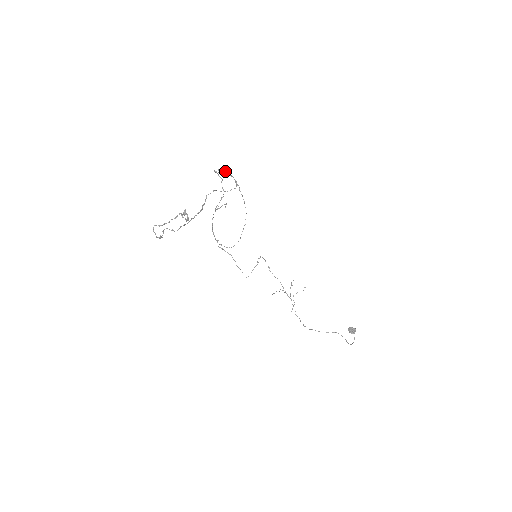
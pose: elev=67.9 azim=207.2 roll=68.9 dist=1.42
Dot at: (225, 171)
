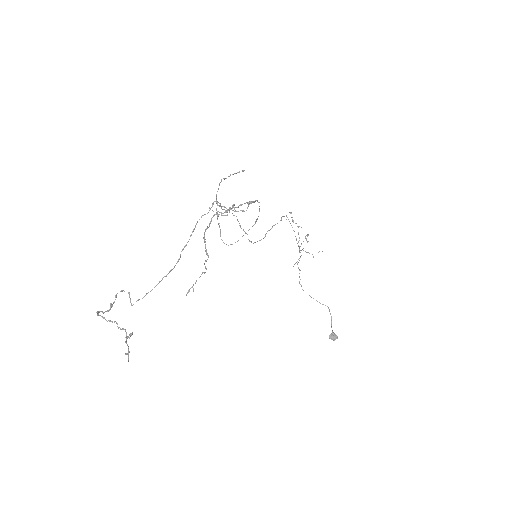
Dot at: (227, 215)
